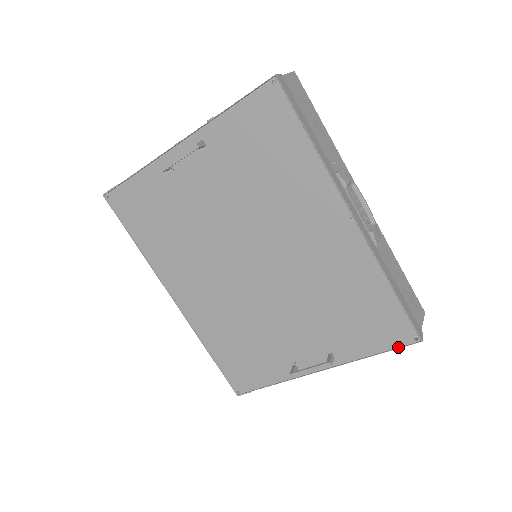
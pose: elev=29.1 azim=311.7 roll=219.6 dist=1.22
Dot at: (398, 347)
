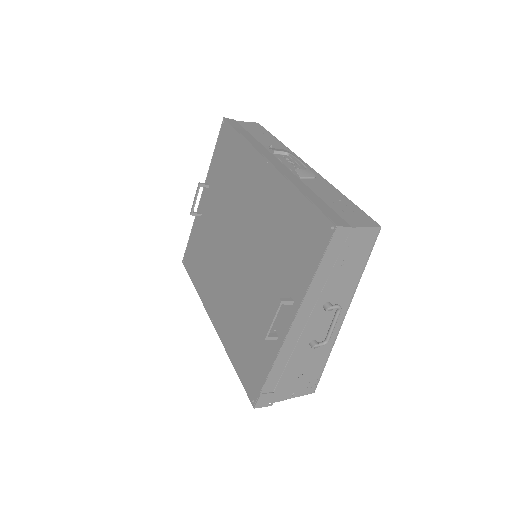
Dot at: (326, 249)
